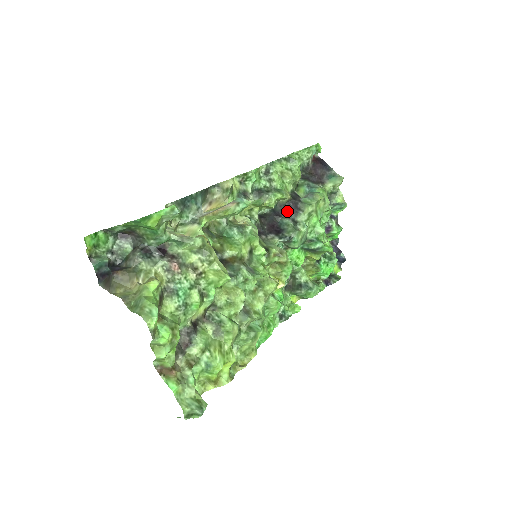
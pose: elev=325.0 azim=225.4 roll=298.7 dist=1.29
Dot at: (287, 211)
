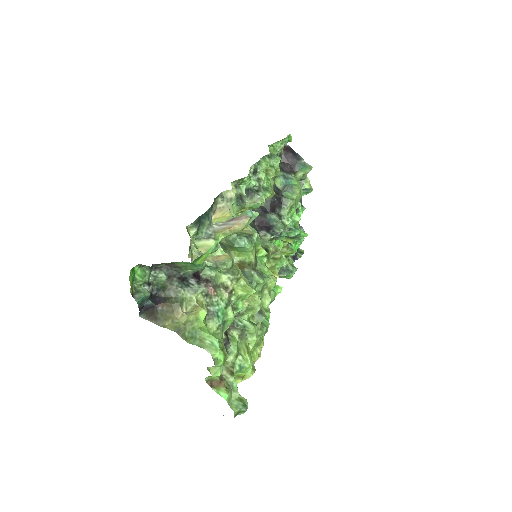
Dot at: (273, 207)
